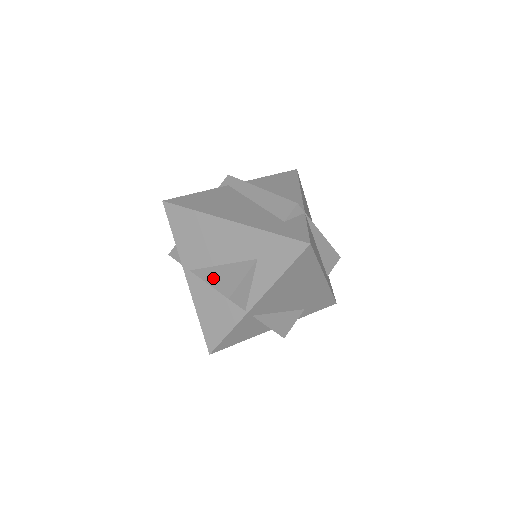
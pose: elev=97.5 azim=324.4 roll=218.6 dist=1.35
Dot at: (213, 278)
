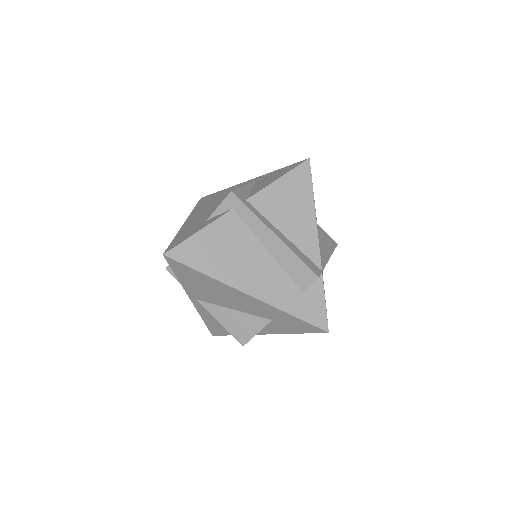
Dot at: (224, 320)
